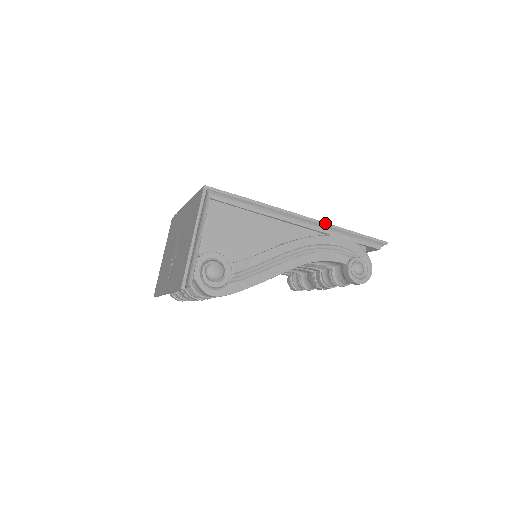
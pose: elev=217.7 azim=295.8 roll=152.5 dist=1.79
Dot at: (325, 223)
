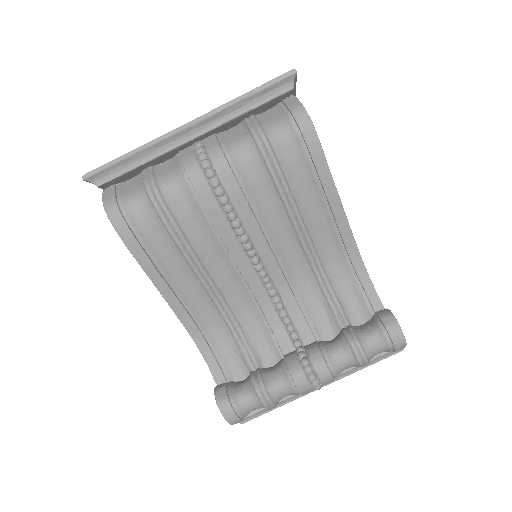
Dot at: occluded
